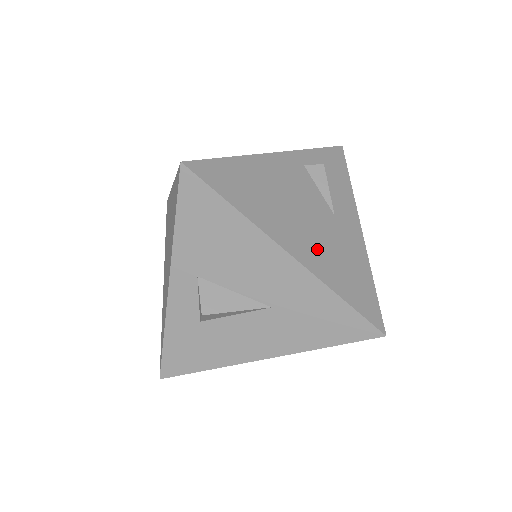
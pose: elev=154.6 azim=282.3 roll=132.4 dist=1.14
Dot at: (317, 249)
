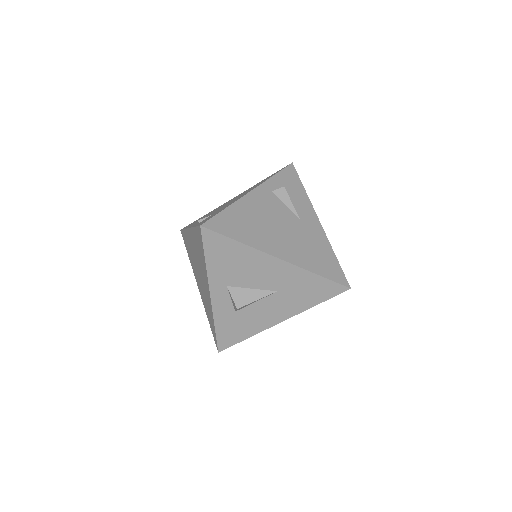
Dot at: (295, 248)
